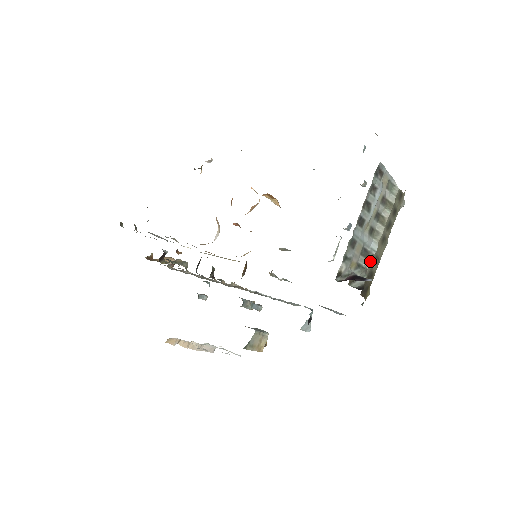
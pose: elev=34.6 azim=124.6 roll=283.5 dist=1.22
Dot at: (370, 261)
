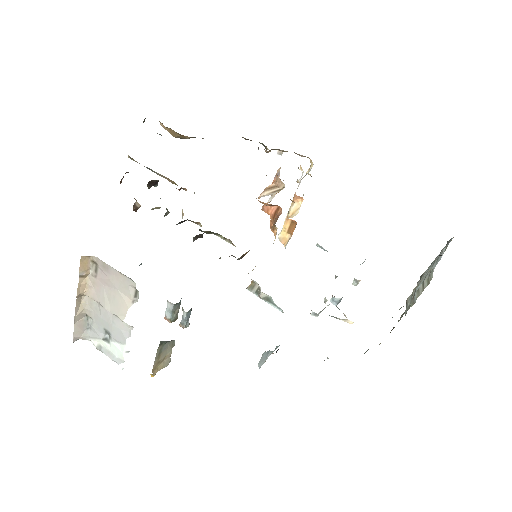
Dot at: (410, 306)
